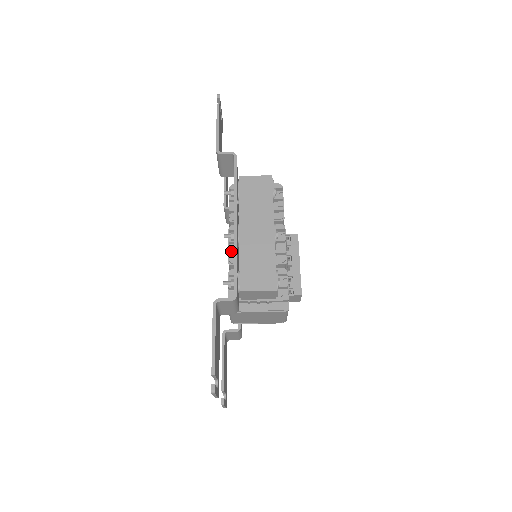
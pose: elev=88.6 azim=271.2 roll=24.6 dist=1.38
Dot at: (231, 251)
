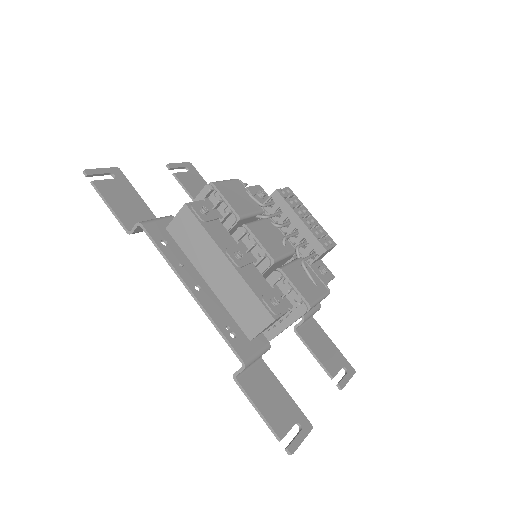
Dot at: occluded
